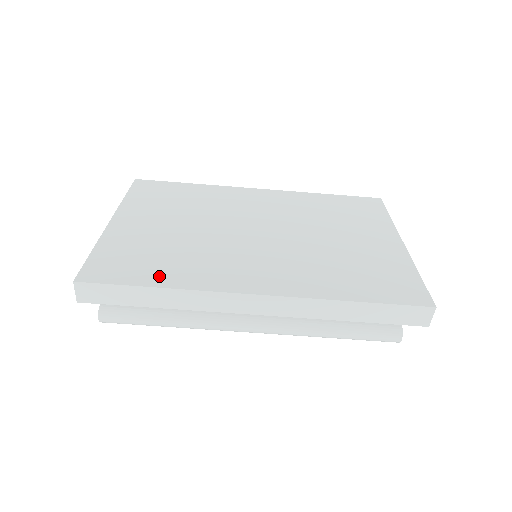
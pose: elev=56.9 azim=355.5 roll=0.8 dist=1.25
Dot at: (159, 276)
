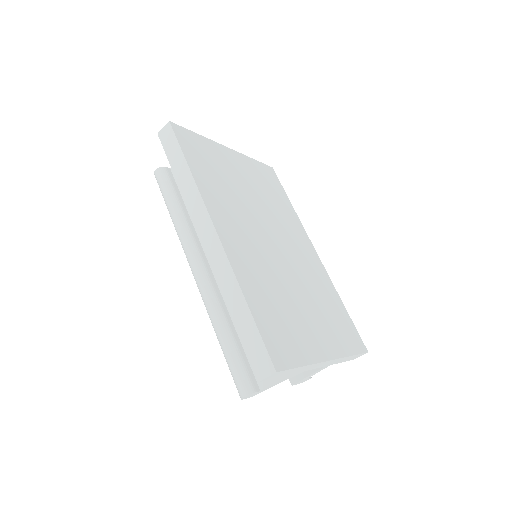
Dot at: (199, 170)
